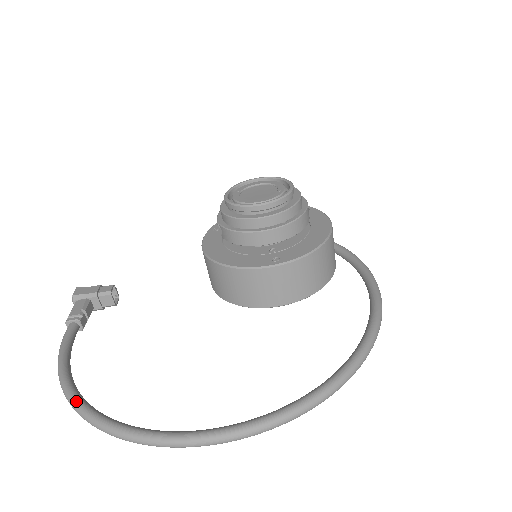
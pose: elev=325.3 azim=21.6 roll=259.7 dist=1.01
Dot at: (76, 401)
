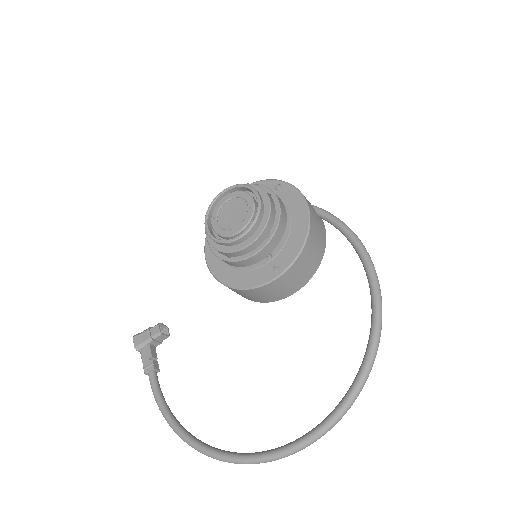
Dot at: (194, 445)
